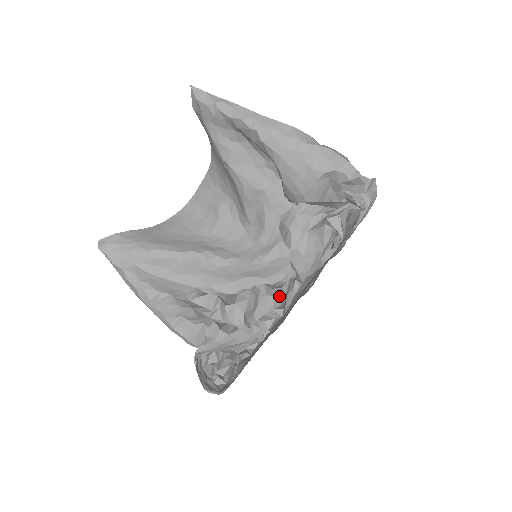
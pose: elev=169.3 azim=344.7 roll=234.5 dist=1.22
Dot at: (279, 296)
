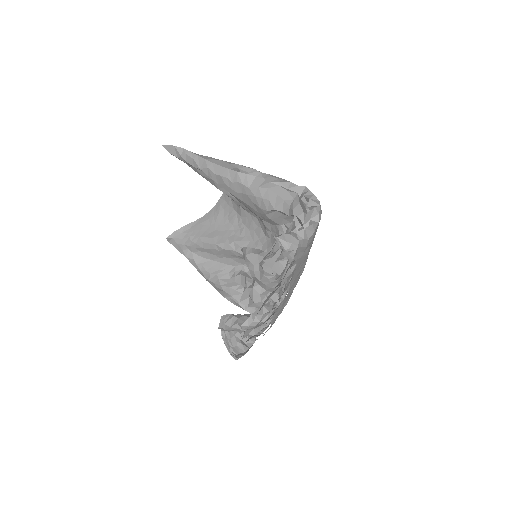
Dot at: occluded
